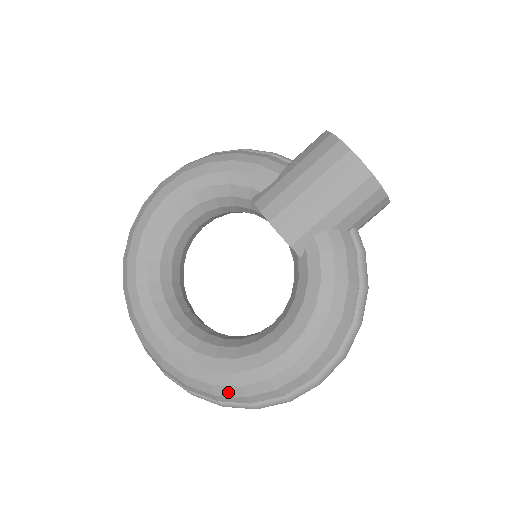
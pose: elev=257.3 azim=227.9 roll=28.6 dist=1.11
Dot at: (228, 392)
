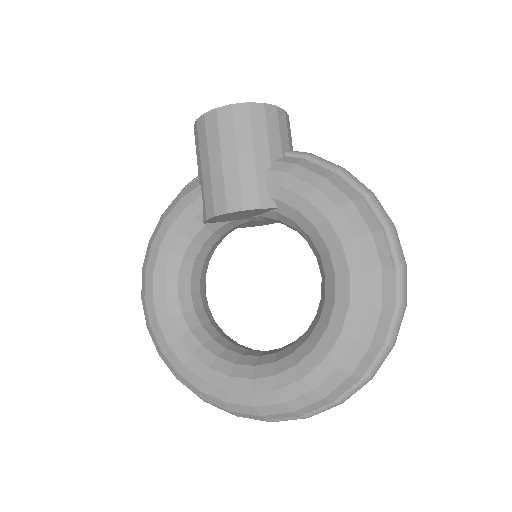
Dot at: (355, 358)
